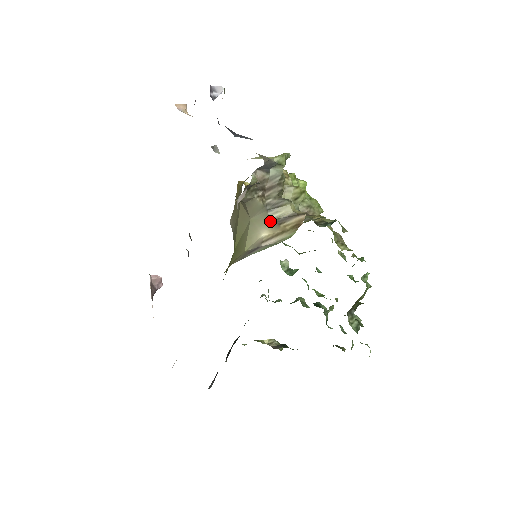
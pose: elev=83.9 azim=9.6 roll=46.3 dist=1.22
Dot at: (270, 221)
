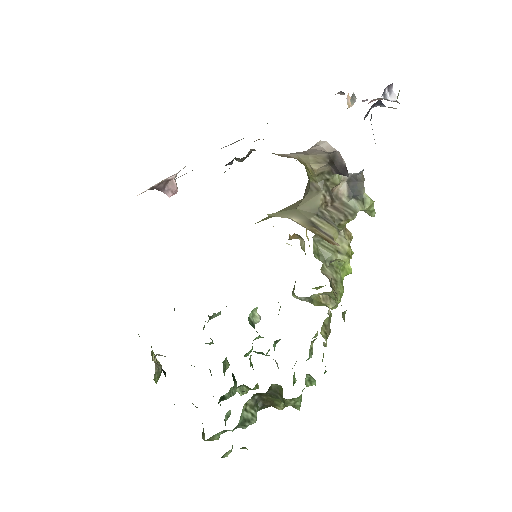
Dot at: (309, 220)
